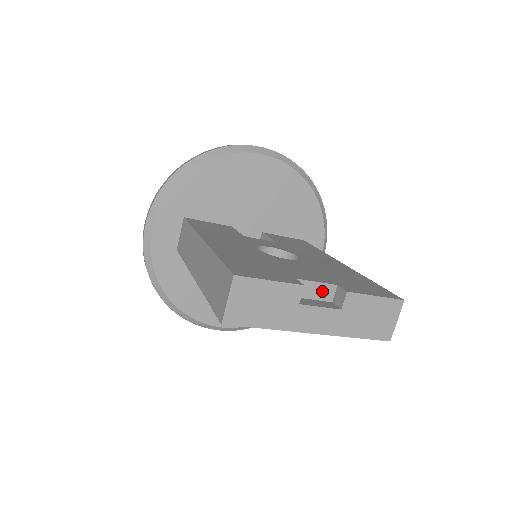
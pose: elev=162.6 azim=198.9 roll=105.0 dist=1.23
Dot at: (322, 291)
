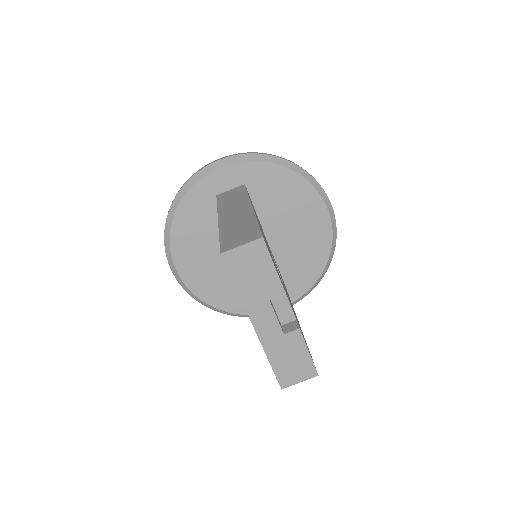
Dot at: (285, 312)
